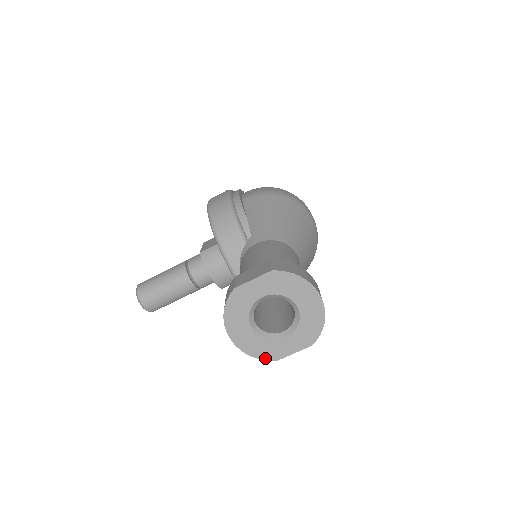
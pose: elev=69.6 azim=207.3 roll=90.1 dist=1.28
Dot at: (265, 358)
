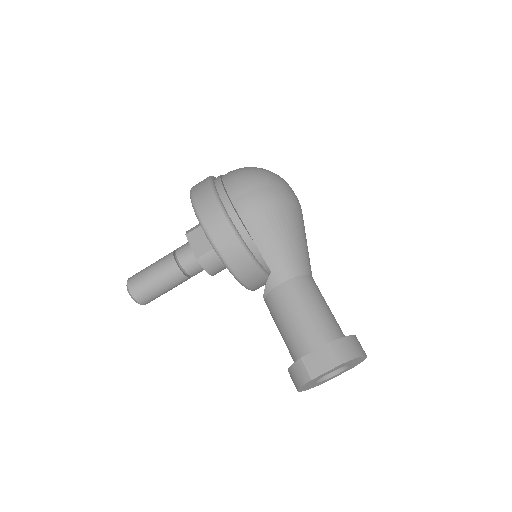
Dot at: (318, 385)
